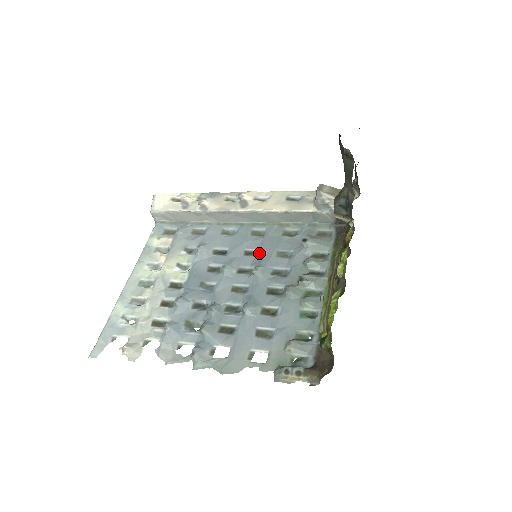
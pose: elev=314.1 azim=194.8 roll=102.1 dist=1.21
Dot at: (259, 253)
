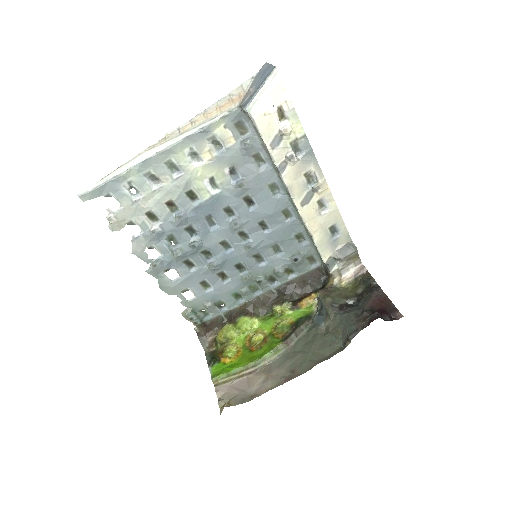
Dot at: (267, 232)
